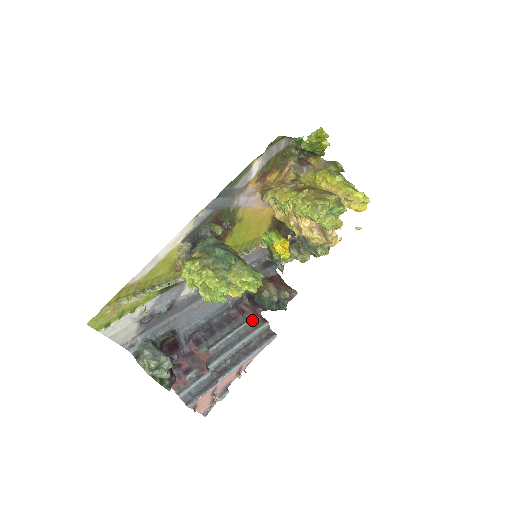
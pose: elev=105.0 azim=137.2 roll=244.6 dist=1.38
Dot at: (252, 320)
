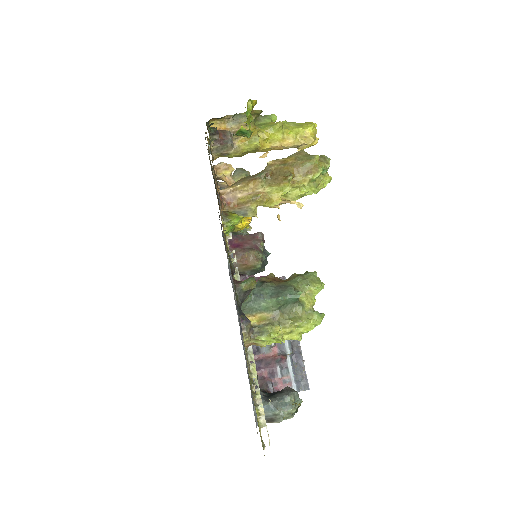
Dot at: occluded
